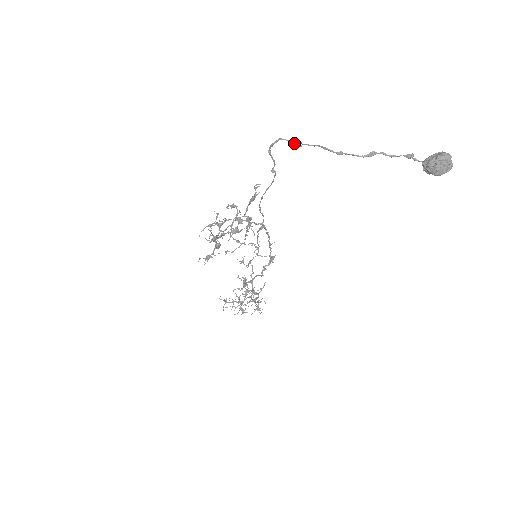
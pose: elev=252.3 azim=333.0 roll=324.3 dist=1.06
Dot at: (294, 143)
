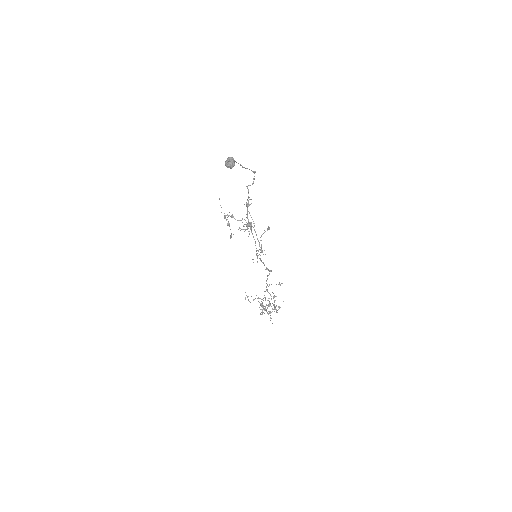
Dot at: (252, 171)
